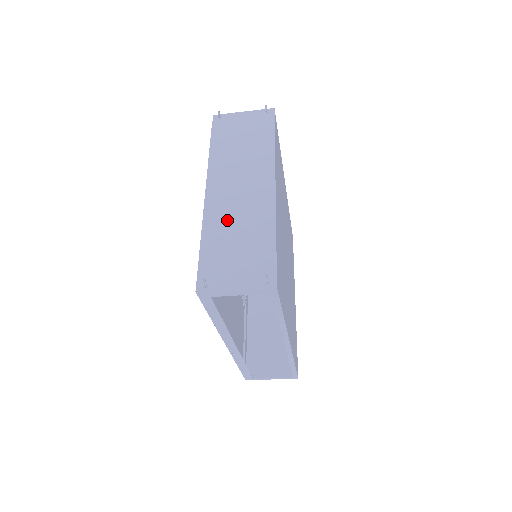
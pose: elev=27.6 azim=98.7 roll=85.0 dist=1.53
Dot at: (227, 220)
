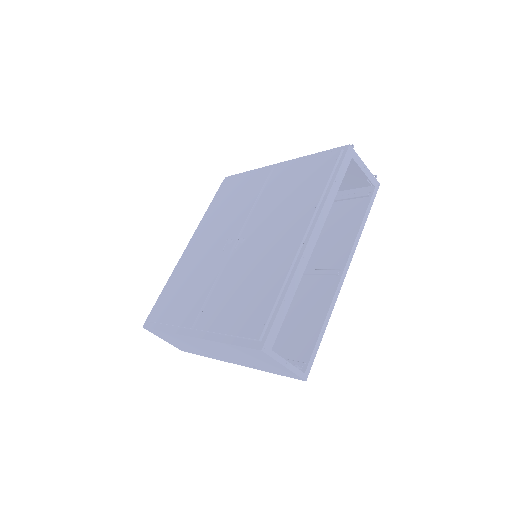
Dot at: occluded
